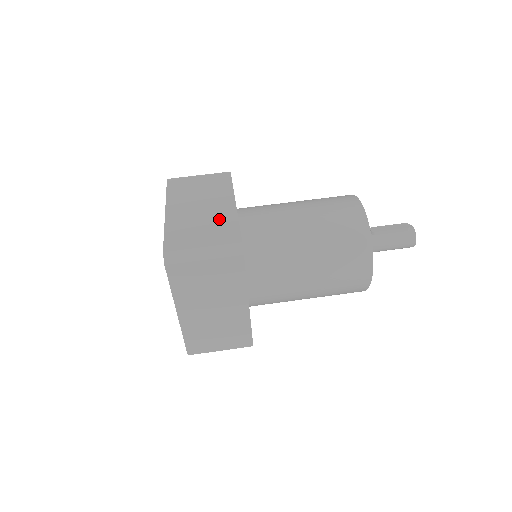
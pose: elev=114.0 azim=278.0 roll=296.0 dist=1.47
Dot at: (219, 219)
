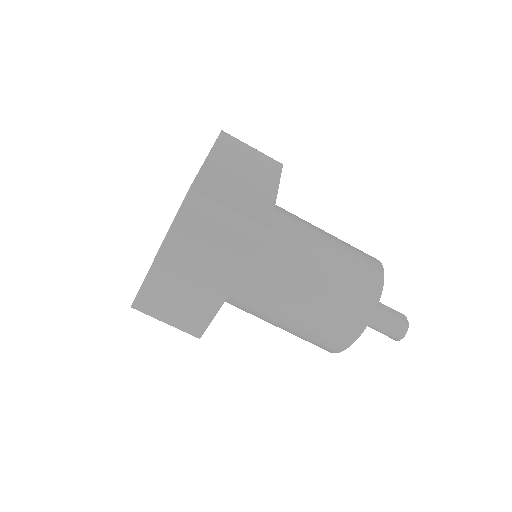
Dot at: (257, 196)
